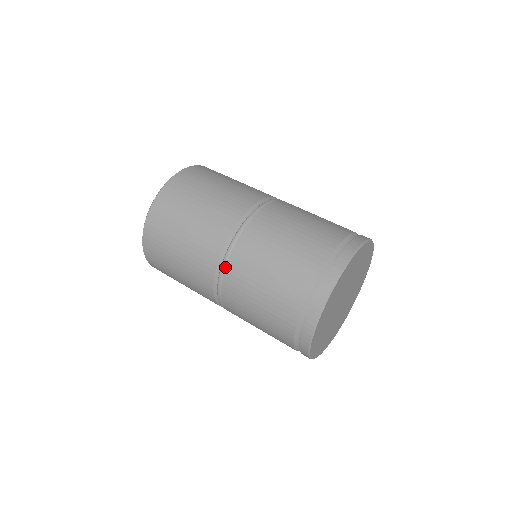
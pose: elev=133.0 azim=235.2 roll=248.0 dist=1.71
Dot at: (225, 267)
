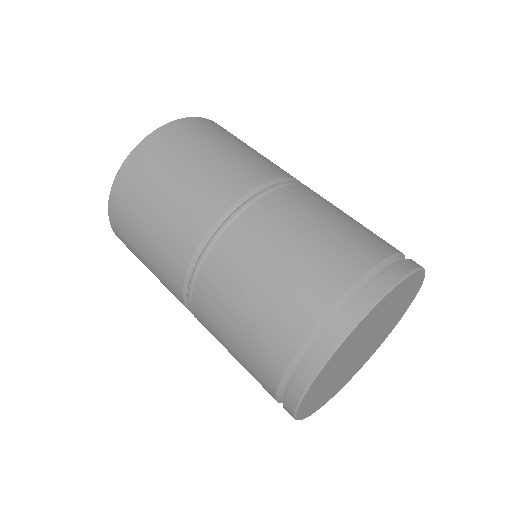
Dot at: (192, 291)
